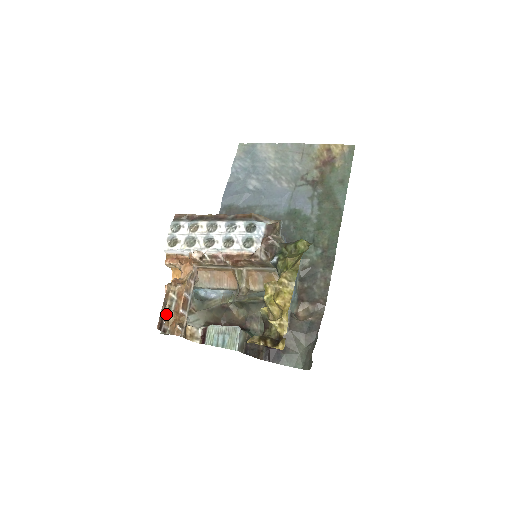
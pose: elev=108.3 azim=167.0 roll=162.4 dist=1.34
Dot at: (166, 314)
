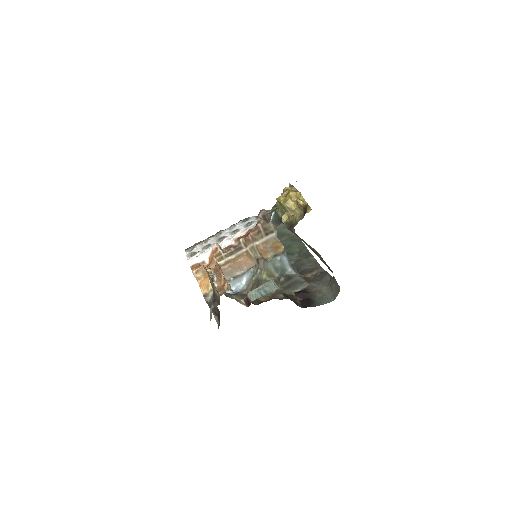
Dot at: (212, 282)
